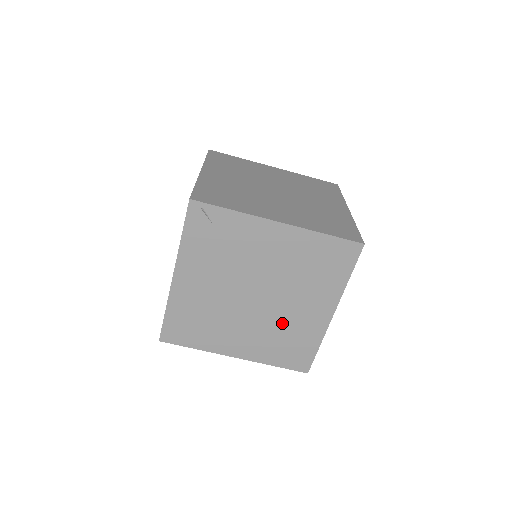
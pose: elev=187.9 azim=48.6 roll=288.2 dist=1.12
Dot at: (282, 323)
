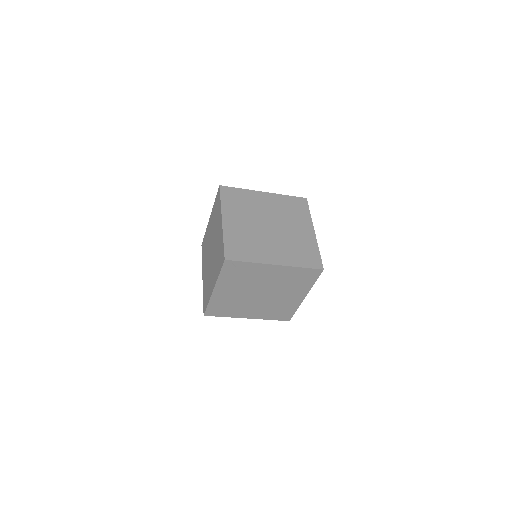
Dot at: (276, 303)
